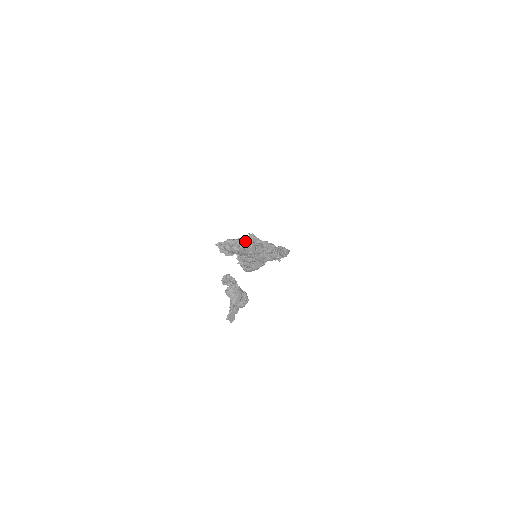
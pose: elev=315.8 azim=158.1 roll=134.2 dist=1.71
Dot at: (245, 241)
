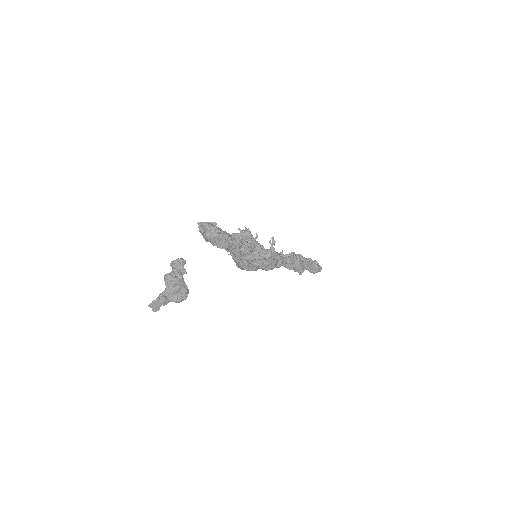
Dot at: (234, 233)
